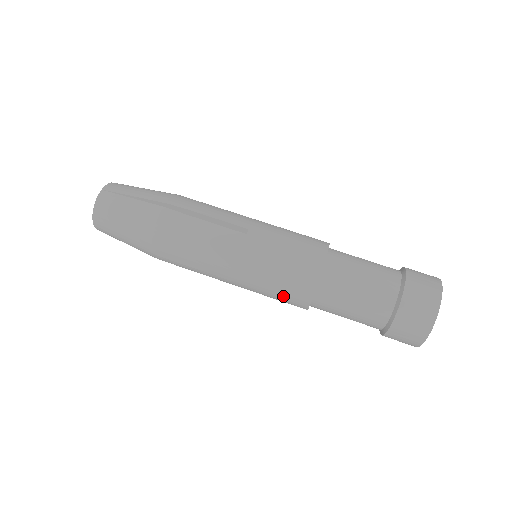
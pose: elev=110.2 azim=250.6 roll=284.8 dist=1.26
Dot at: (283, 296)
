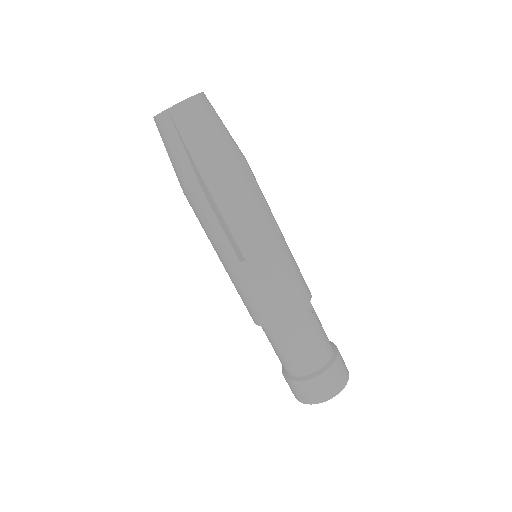
Dot at: occluded
